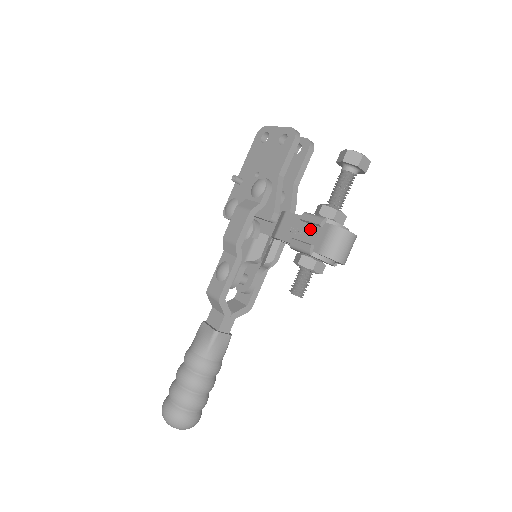
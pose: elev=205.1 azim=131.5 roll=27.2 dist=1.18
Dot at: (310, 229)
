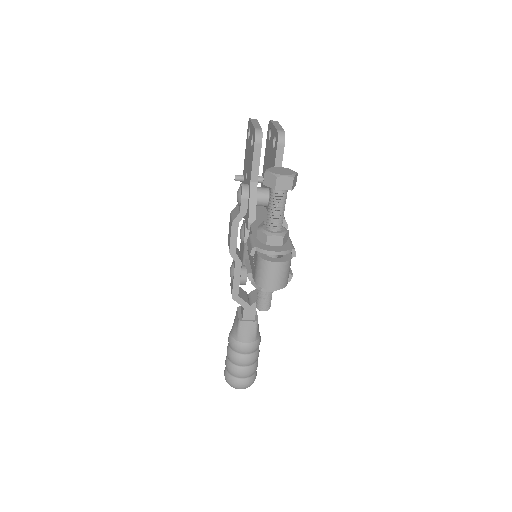
Dot at: occluded
